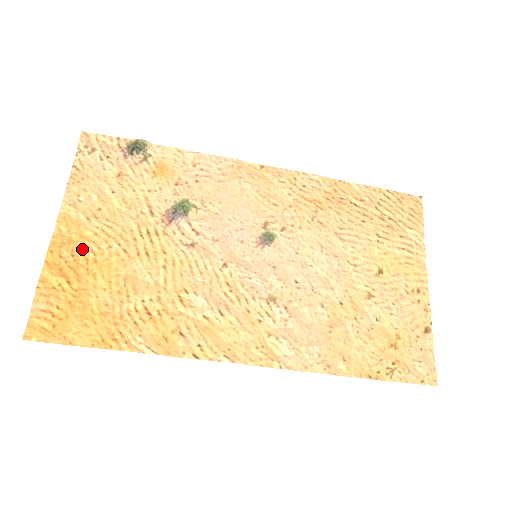
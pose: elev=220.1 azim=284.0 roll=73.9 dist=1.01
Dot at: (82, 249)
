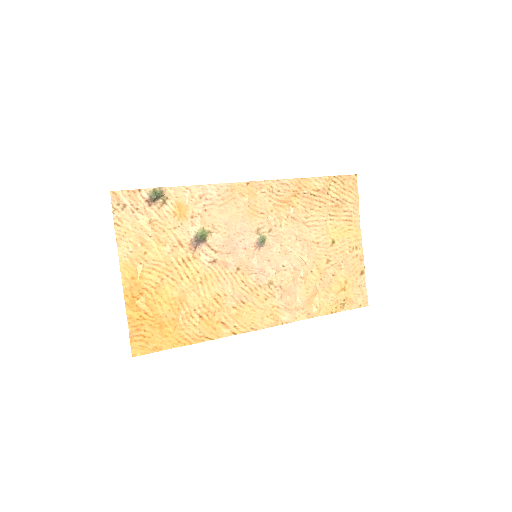
Dot at: (145, 287)
